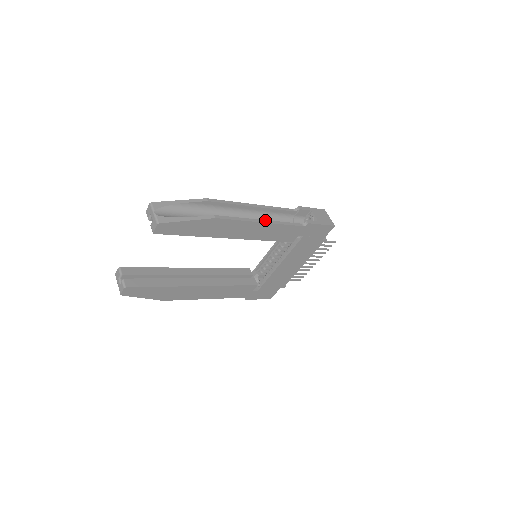
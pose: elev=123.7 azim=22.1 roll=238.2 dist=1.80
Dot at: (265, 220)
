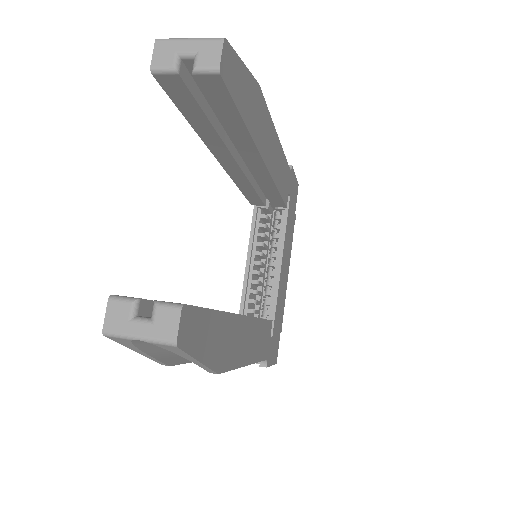
Dot at: occluded
